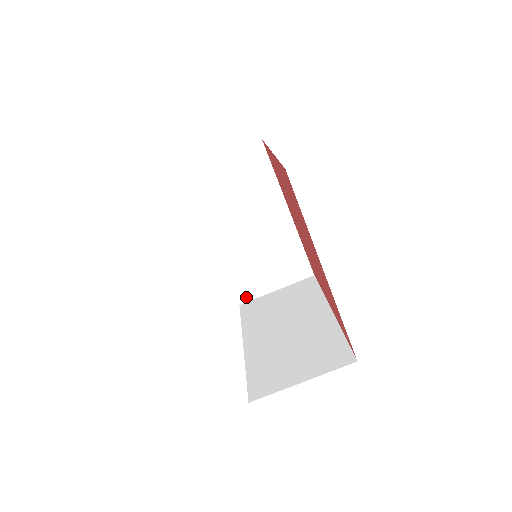
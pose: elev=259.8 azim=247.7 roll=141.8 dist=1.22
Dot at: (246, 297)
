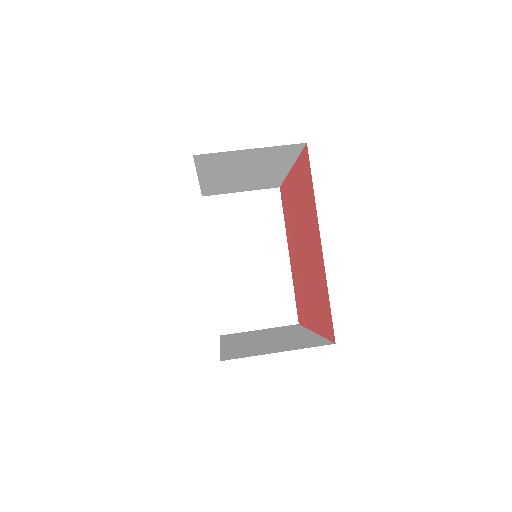
Dot at: (229, 329)
